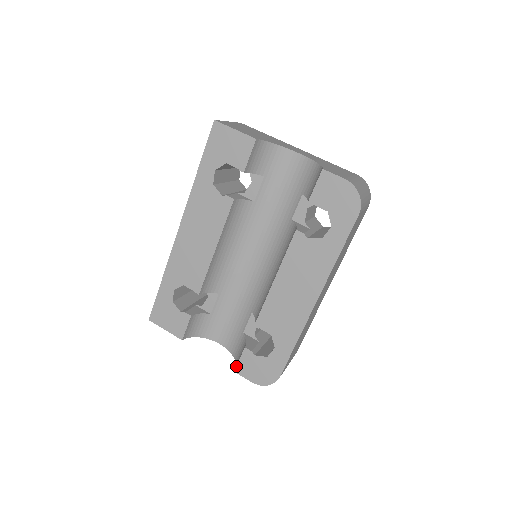
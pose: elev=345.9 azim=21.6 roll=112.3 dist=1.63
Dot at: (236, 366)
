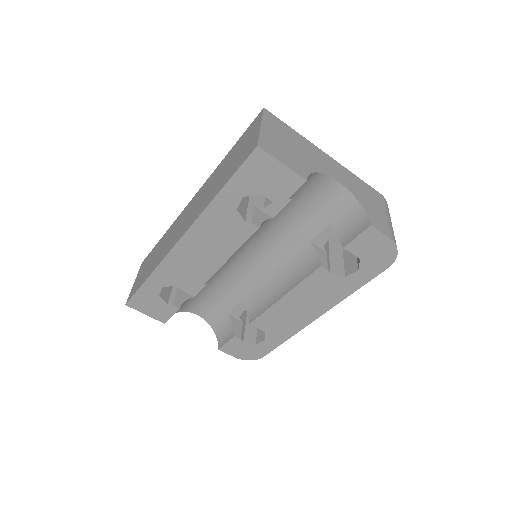
Dot at: (221, 346)
